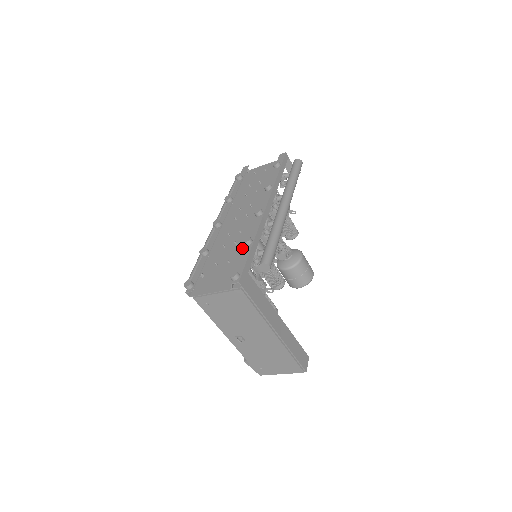
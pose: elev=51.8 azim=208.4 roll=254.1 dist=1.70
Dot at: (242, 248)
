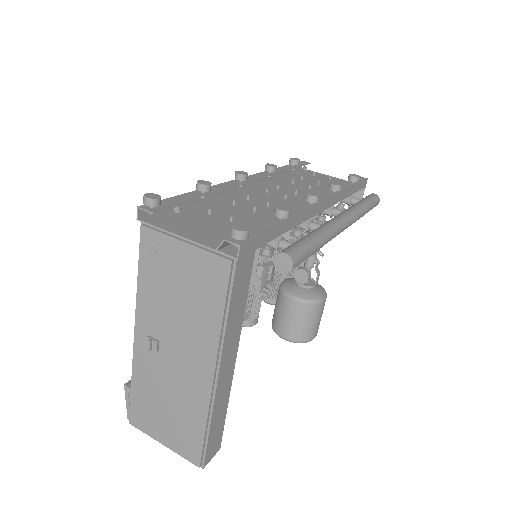
Dot at: (262, 219)
